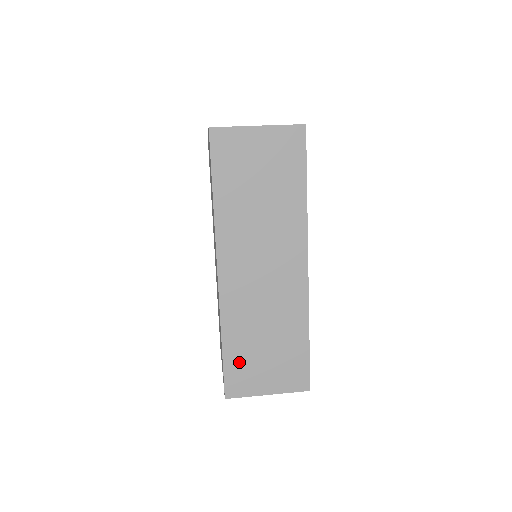
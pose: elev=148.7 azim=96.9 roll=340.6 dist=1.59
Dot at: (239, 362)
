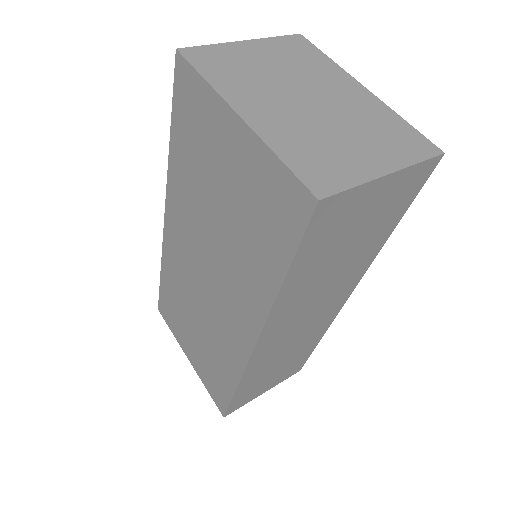
Dot at: (247, 391)
